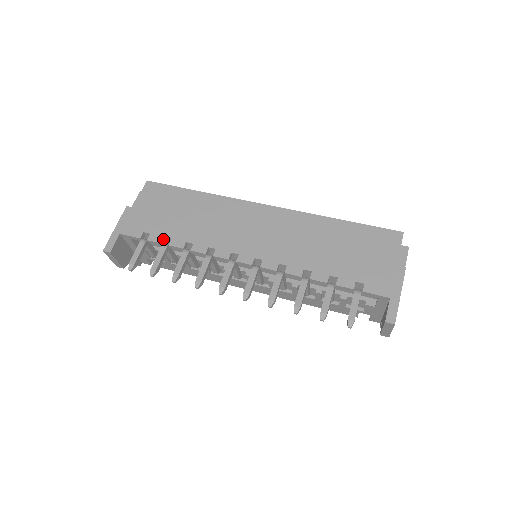
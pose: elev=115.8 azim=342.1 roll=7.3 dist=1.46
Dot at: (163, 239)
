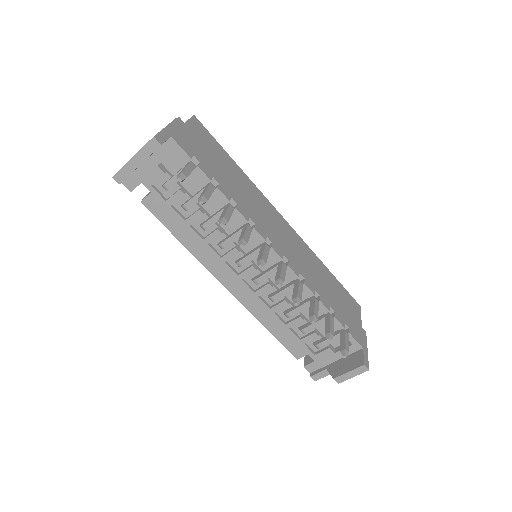
Dot at: (212, 178)
